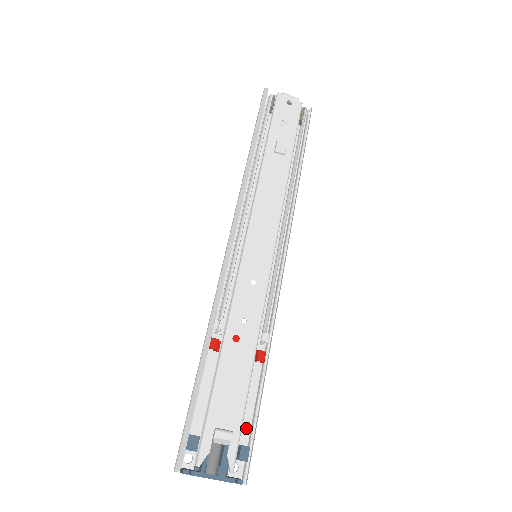
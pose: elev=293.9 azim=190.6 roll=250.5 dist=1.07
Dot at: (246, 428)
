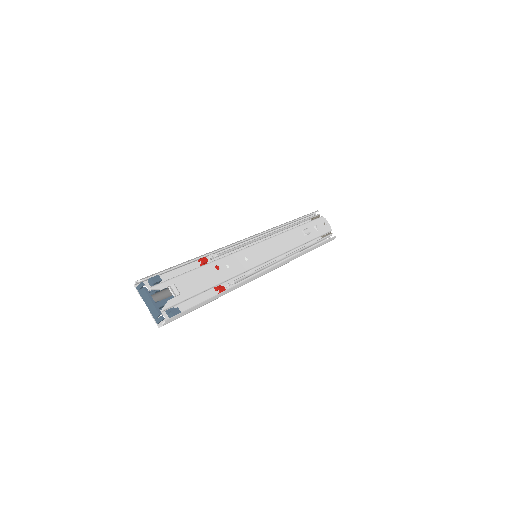
Dot at: (184, 310)
